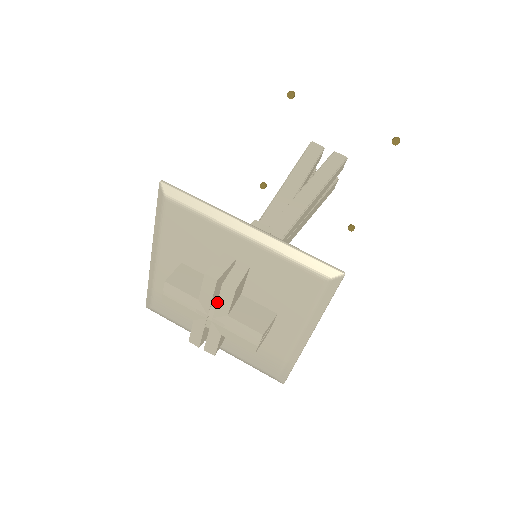
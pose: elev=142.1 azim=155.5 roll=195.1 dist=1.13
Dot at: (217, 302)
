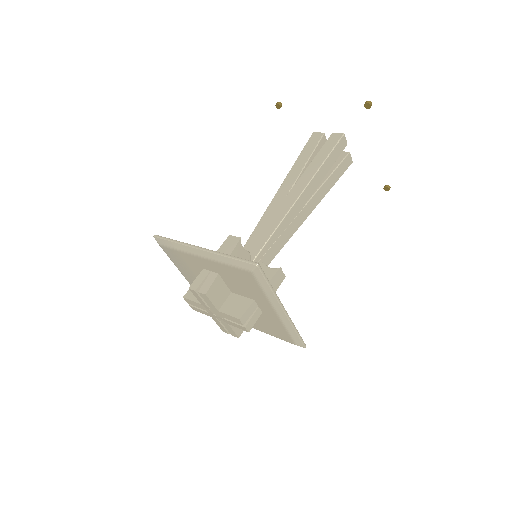
Dot at: (230, 321)
